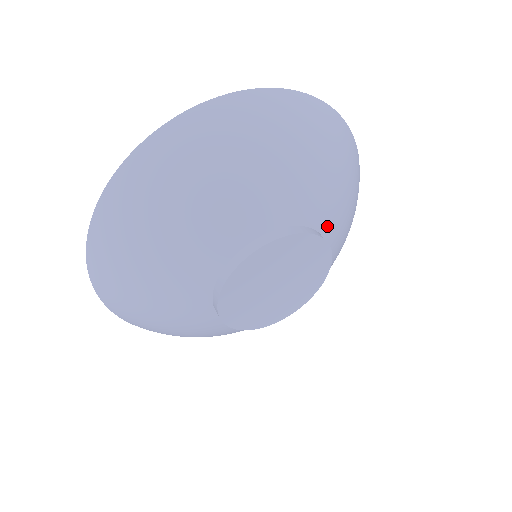
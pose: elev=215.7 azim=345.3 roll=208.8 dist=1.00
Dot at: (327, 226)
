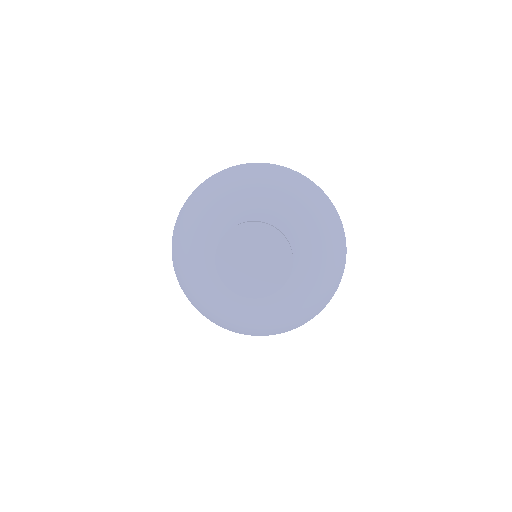
Dot at: (271, 218)
